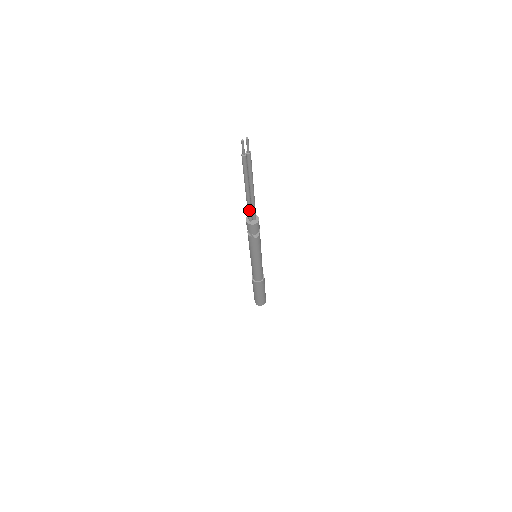
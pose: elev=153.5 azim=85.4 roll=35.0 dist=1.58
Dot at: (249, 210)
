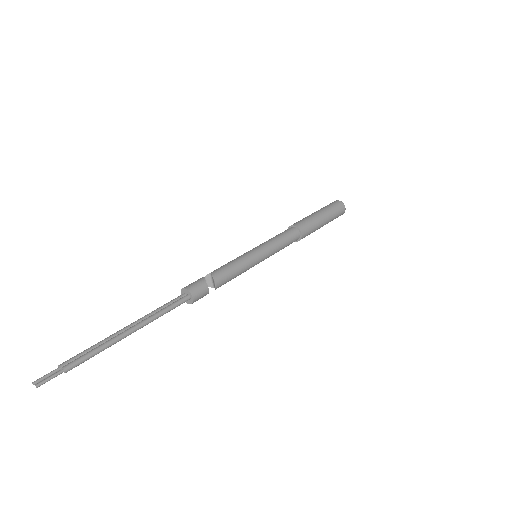
Dot at: occluded
